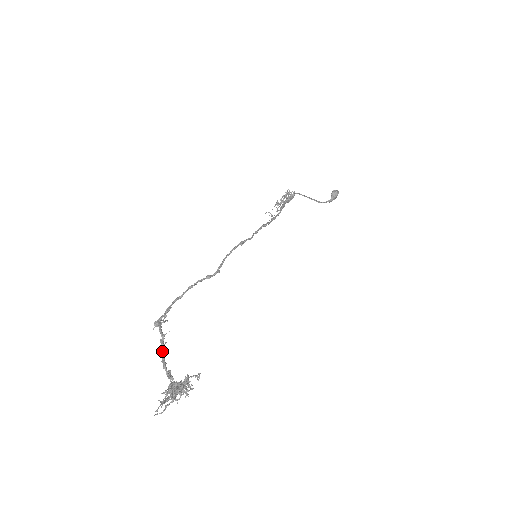
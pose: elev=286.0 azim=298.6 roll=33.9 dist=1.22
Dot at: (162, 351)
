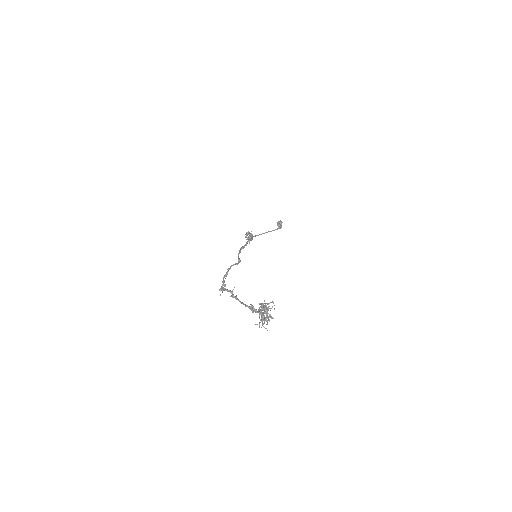
Dot at: occluded
